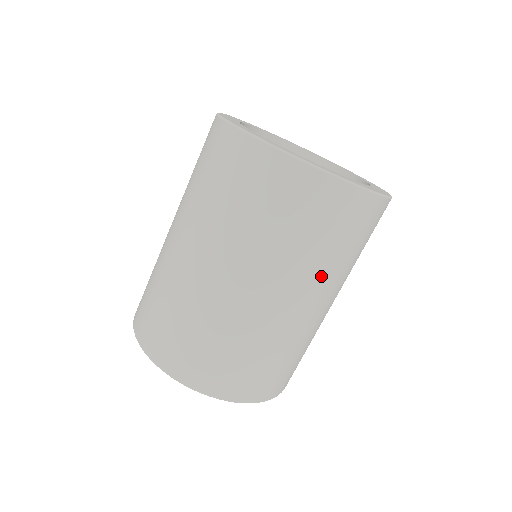
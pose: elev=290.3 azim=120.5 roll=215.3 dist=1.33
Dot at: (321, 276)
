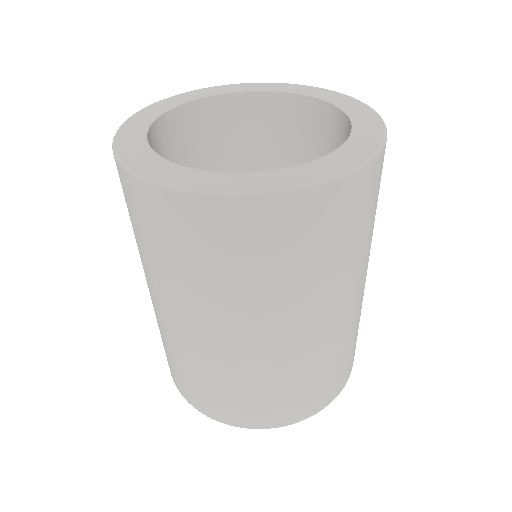
Dot at: (231, 306)
